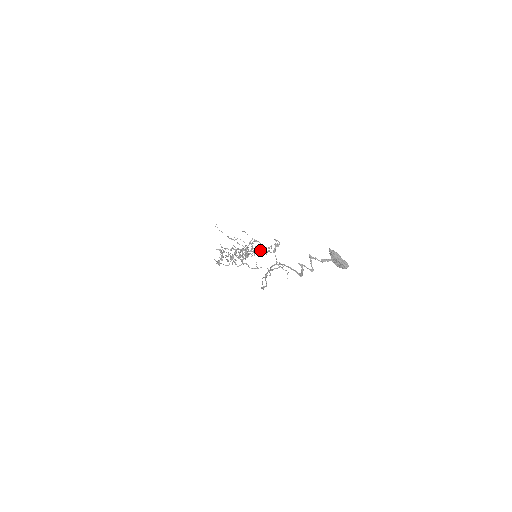
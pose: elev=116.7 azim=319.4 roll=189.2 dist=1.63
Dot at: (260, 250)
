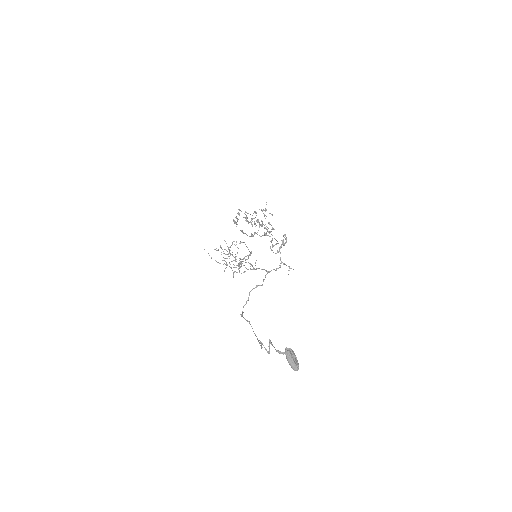
Dot at: (273, 229)
